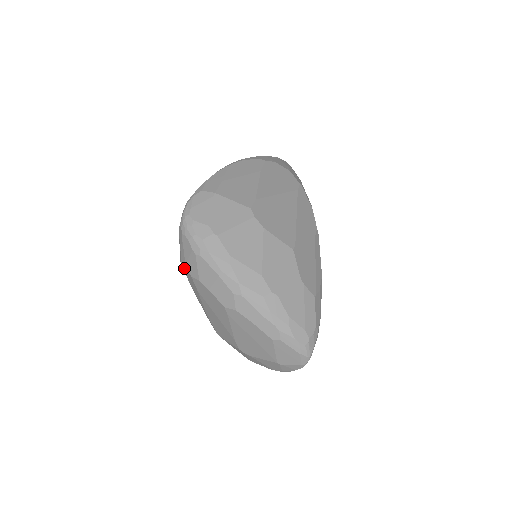
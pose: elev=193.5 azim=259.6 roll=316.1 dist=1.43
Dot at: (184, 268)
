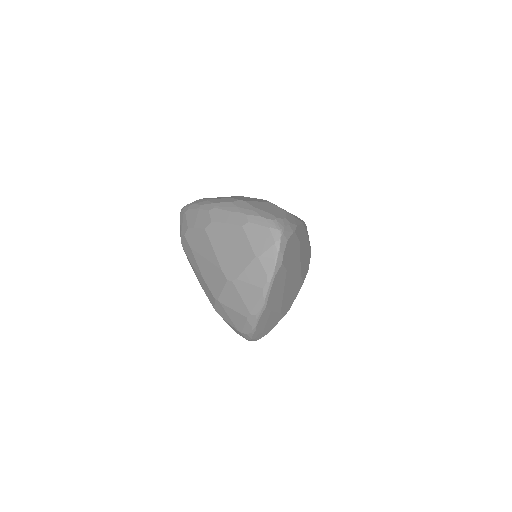
Dot at: (182, 242)
